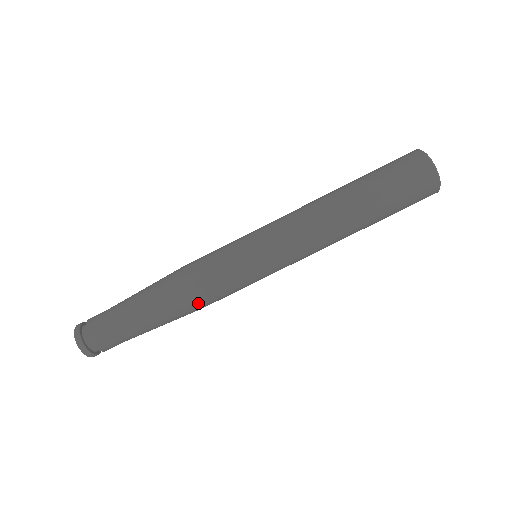
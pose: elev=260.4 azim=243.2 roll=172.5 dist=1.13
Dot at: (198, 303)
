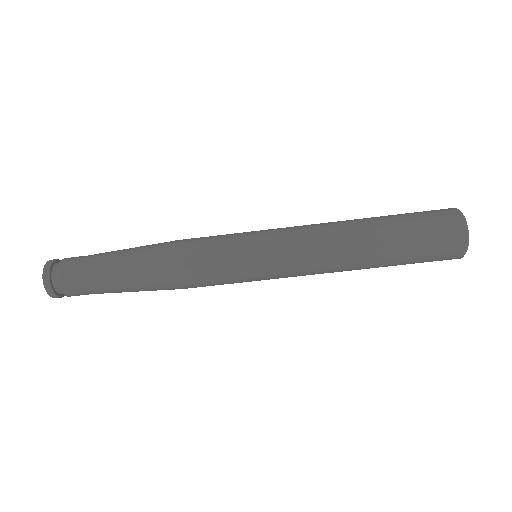
Dot at: (178, 271)
